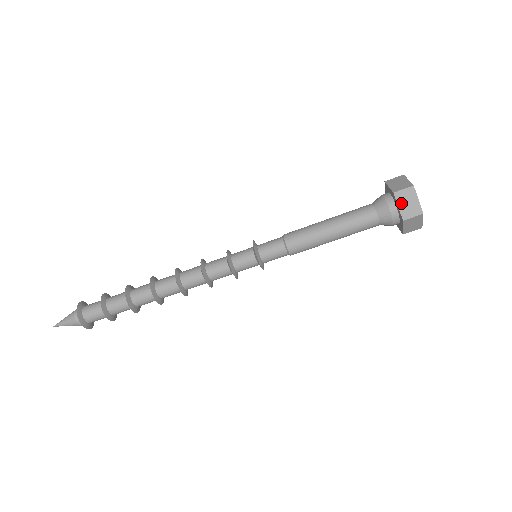
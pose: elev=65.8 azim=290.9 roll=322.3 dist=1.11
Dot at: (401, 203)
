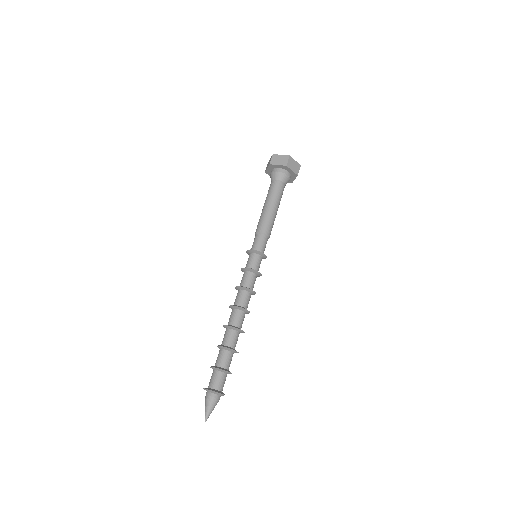
Dot at: (267, 167)
